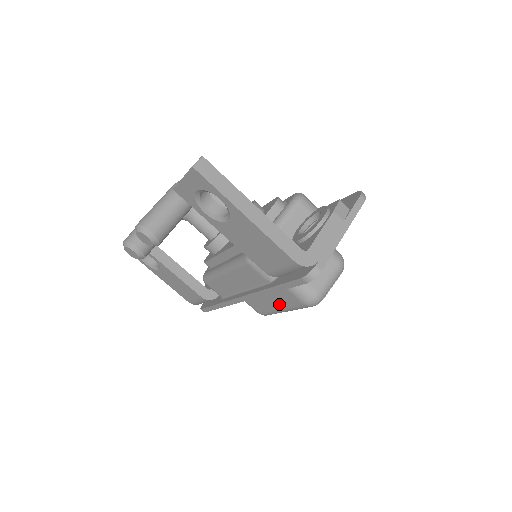
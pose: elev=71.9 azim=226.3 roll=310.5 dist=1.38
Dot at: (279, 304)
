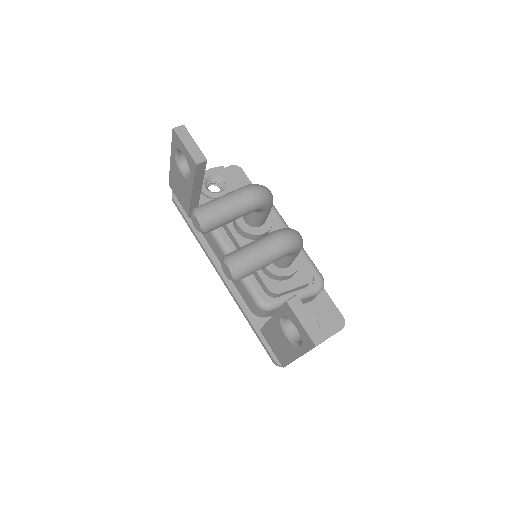
Dot at: occluded
